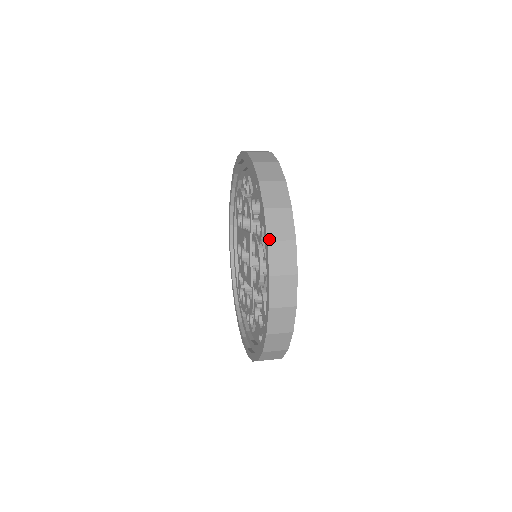
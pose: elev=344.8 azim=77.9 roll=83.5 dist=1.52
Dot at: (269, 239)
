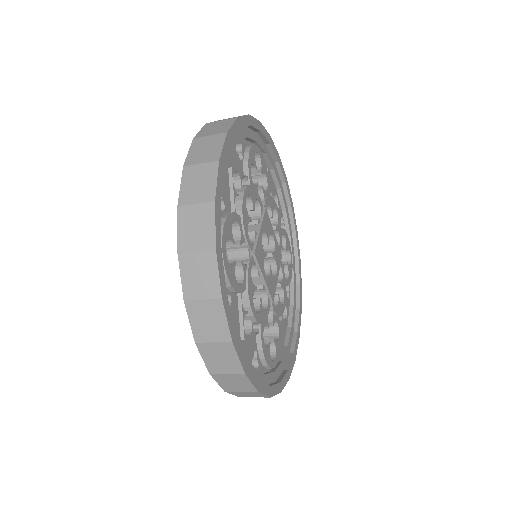
Dot at: (209, 123)
